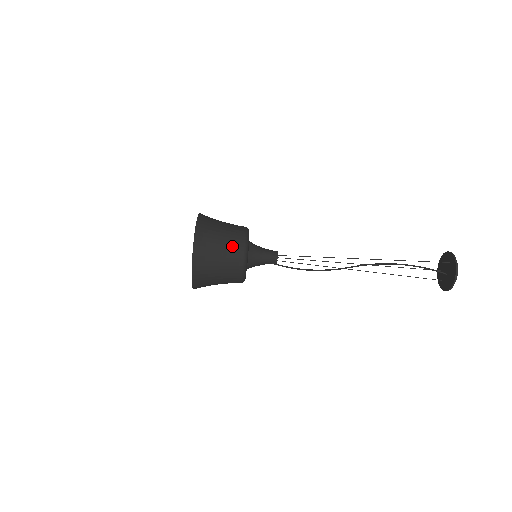
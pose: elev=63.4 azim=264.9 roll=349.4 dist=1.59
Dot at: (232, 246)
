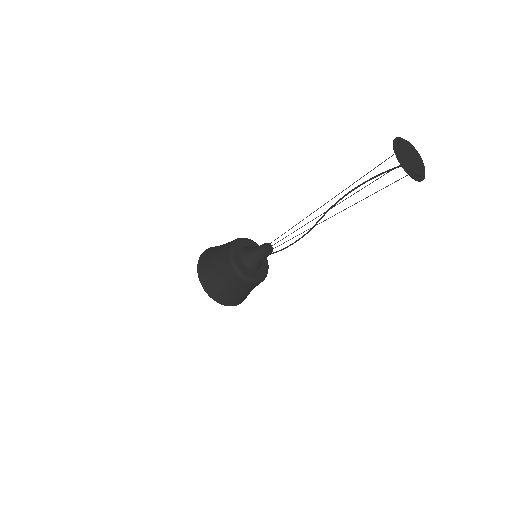
Dot at: (222, 264)
